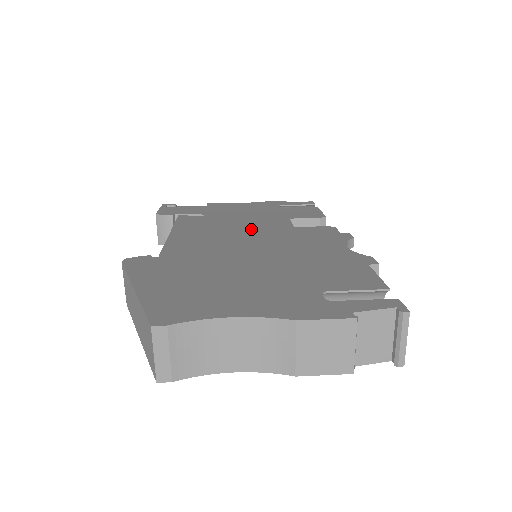
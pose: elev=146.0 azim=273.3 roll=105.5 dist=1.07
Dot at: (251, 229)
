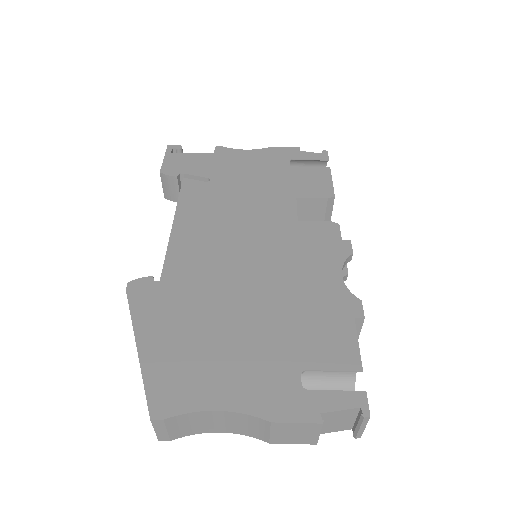
Dot at: (254, 222)
